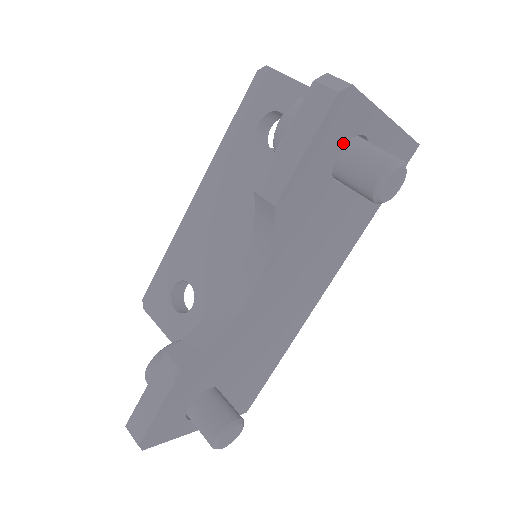
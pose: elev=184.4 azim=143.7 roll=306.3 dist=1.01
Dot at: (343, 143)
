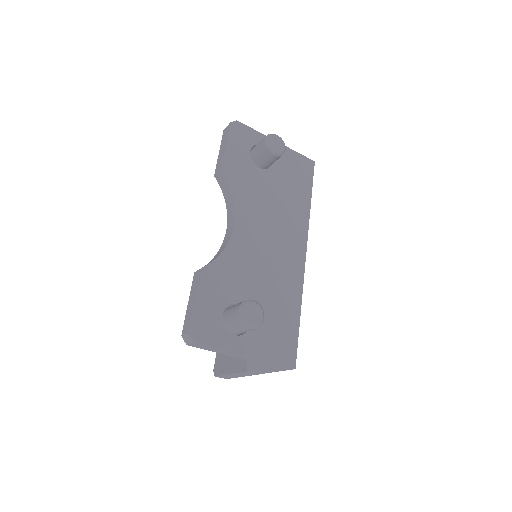
Dot at: (250, 147)
